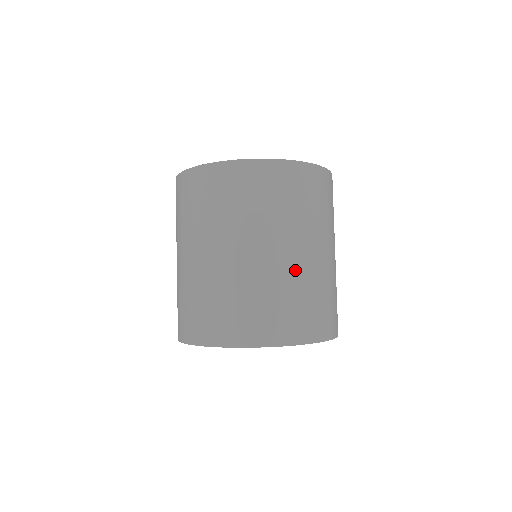
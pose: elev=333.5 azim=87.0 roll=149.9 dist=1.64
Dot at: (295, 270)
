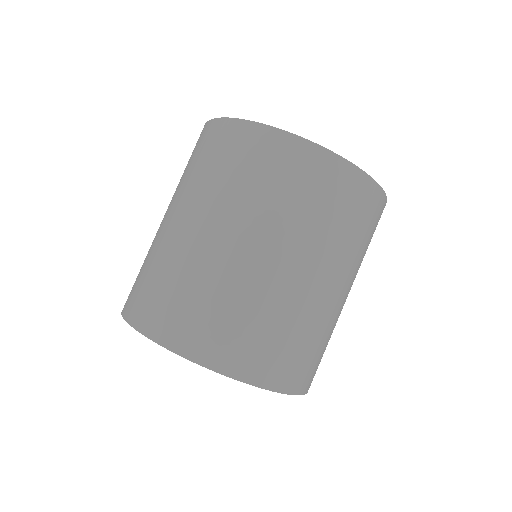
Dot at: (275, 287)
